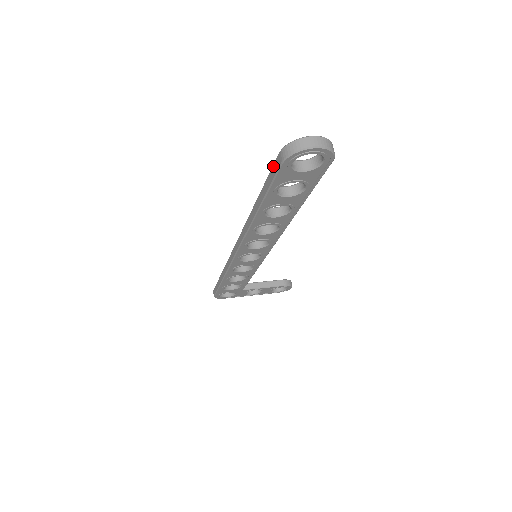
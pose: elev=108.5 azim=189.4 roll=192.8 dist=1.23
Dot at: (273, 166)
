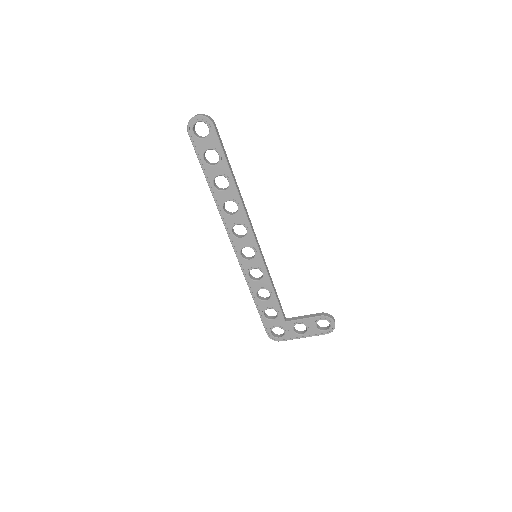
Dot at: occluded
